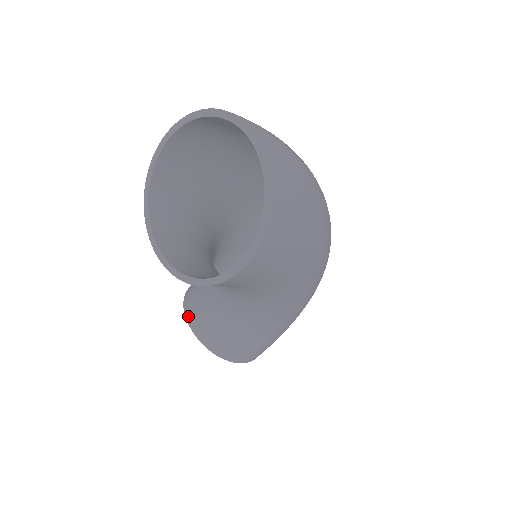
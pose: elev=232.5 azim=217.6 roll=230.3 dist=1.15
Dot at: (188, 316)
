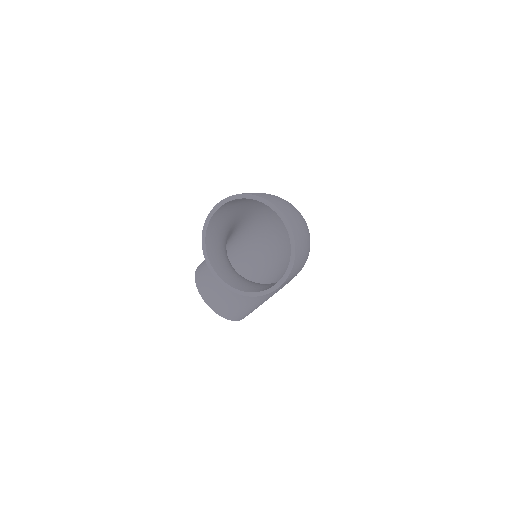
Dot at: (202, 294)
